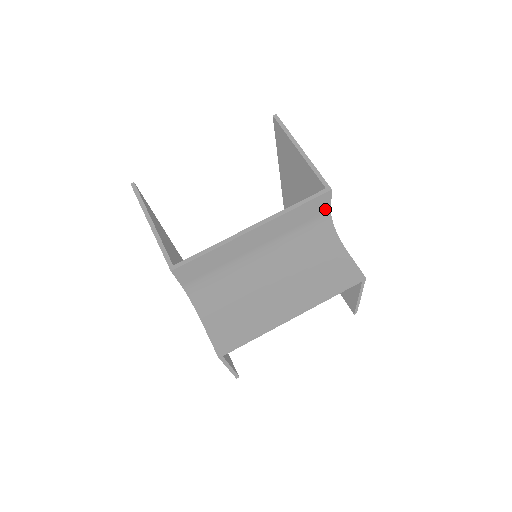
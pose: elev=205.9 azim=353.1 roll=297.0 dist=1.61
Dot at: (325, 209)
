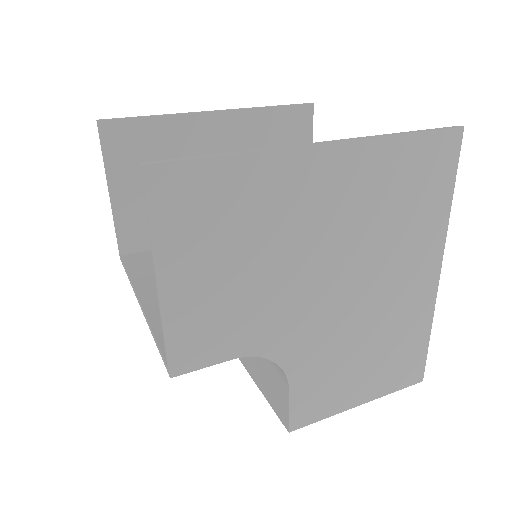
Dot at: occluded
